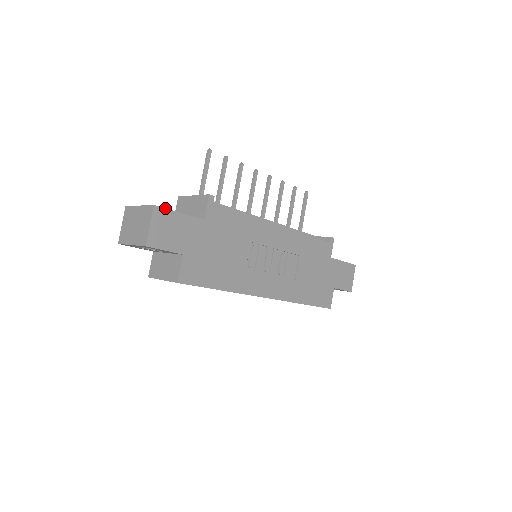
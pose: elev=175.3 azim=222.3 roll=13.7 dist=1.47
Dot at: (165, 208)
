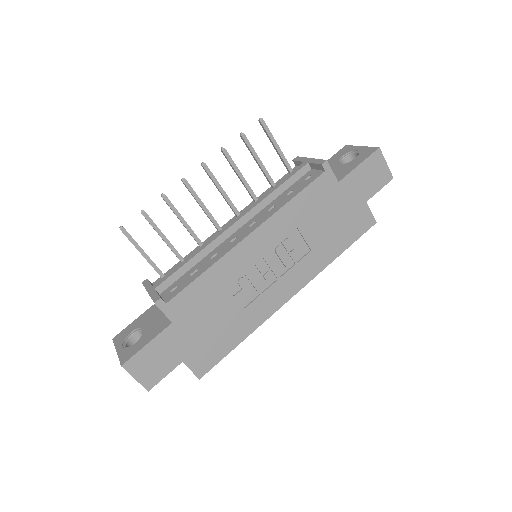
Dot at: (131, 357)
